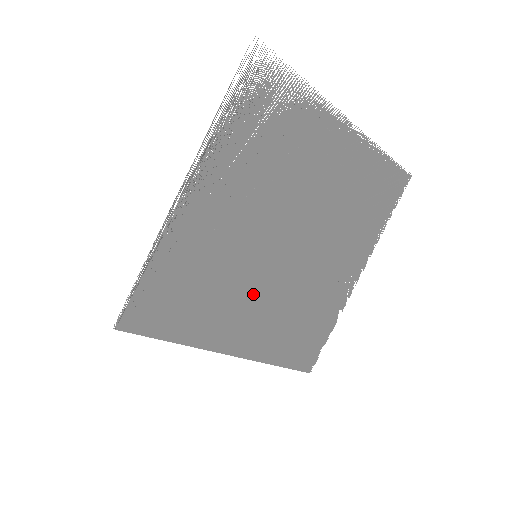
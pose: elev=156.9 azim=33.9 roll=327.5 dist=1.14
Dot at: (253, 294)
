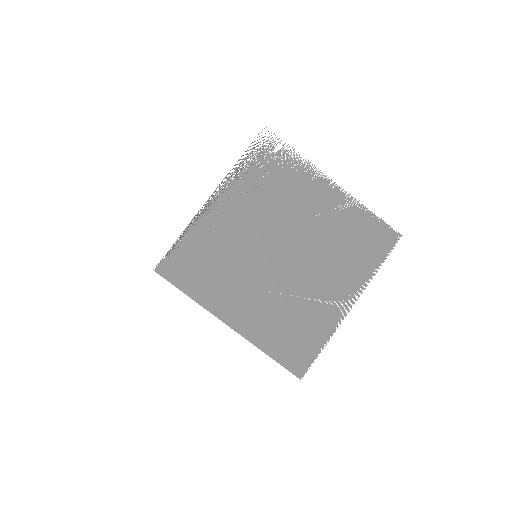
Dot at: (252, 284)
